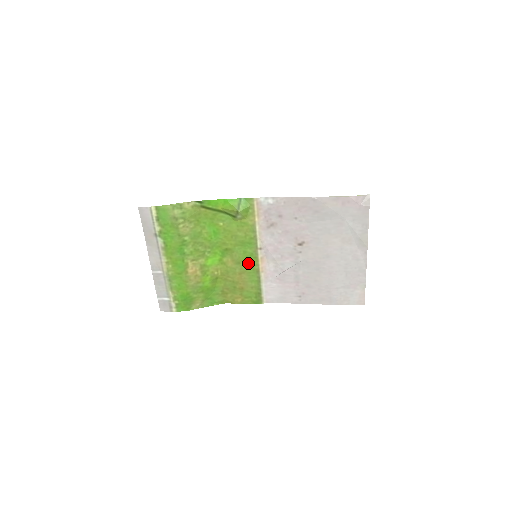
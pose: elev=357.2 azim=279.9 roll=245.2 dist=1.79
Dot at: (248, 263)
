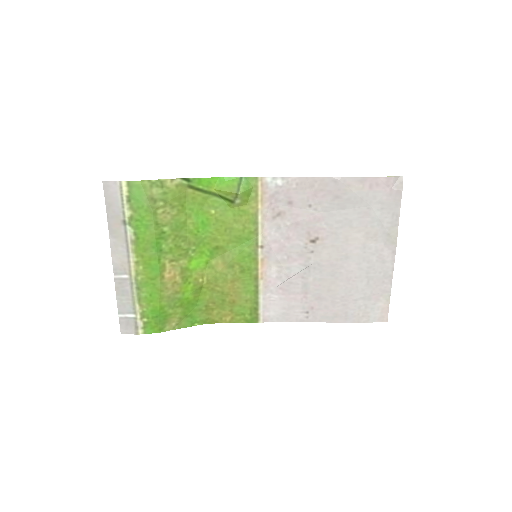
Dot at: (244, 266)
